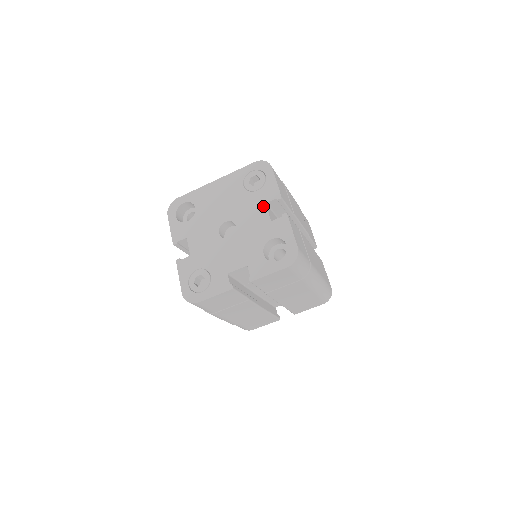
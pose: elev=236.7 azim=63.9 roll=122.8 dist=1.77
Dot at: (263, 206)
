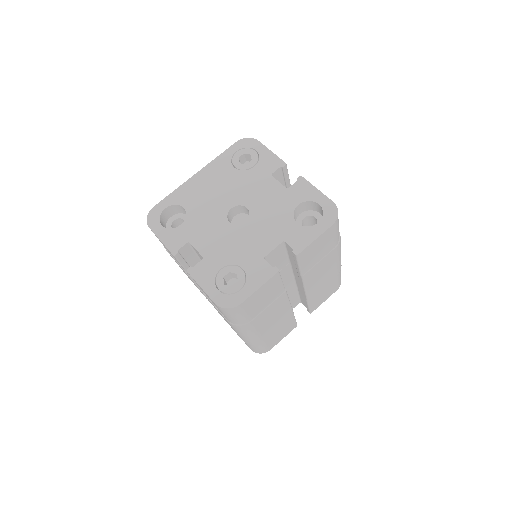
Dot at: (269, 178)
